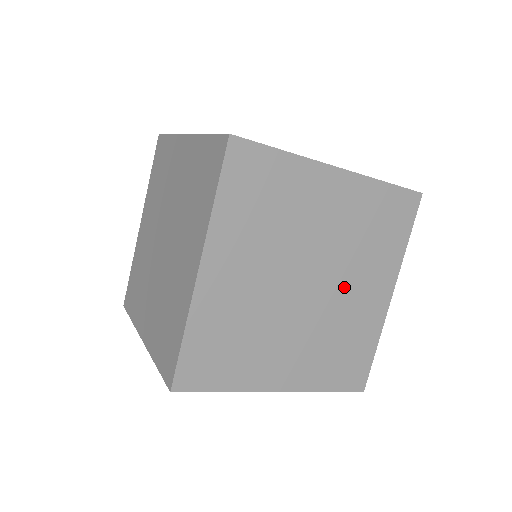
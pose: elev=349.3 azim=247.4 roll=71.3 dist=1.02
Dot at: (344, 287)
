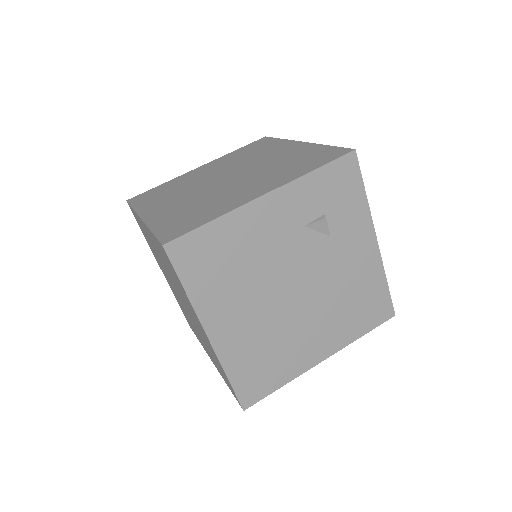
Dot at: occluded
